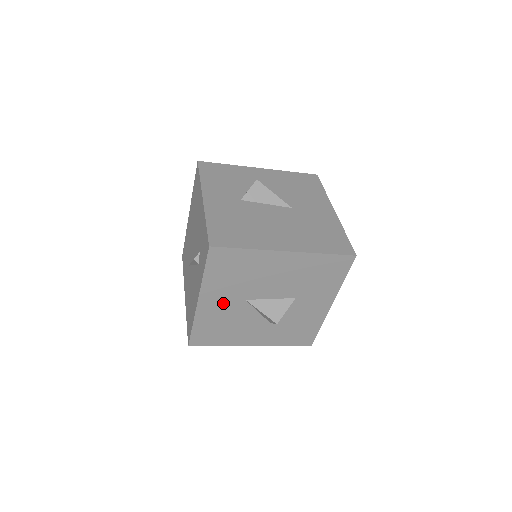
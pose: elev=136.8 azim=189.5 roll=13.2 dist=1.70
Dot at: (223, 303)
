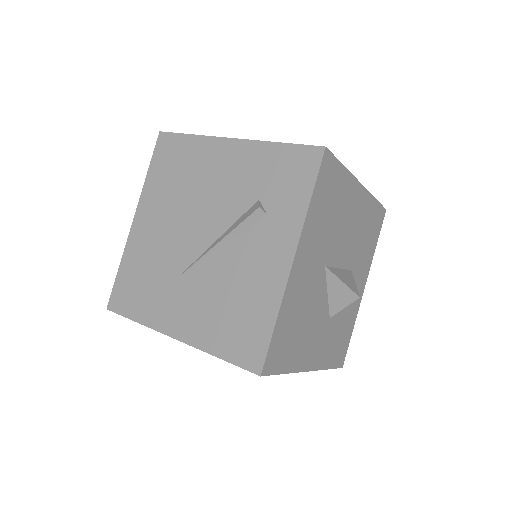
Dot at: (309, 269)
